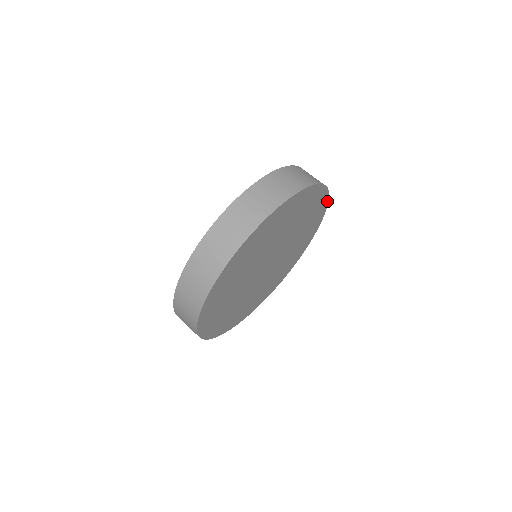
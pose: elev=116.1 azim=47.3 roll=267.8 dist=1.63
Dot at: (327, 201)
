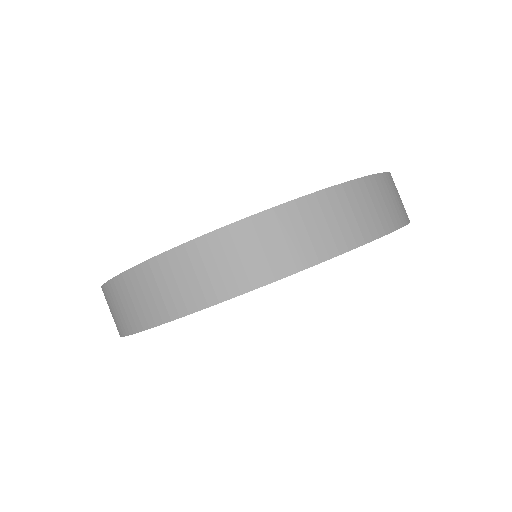
Dot at: occluded
